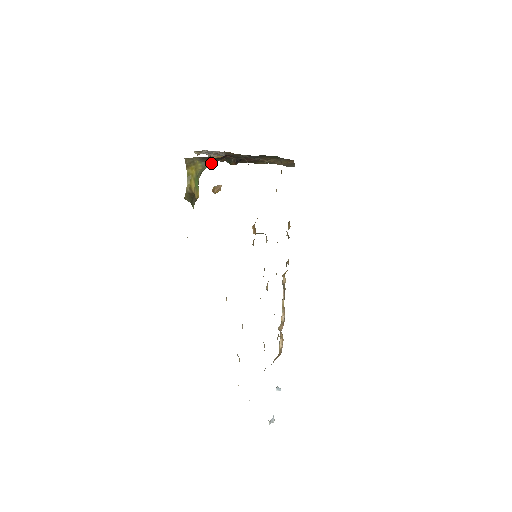
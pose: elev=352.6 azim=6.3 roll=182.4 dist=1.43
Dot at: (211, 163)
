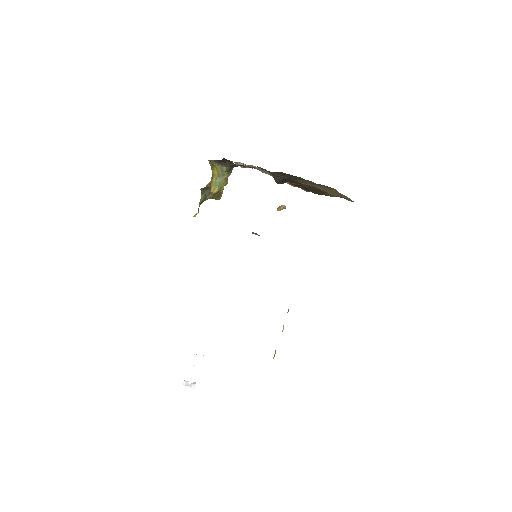
Dot at: (226, 167)
